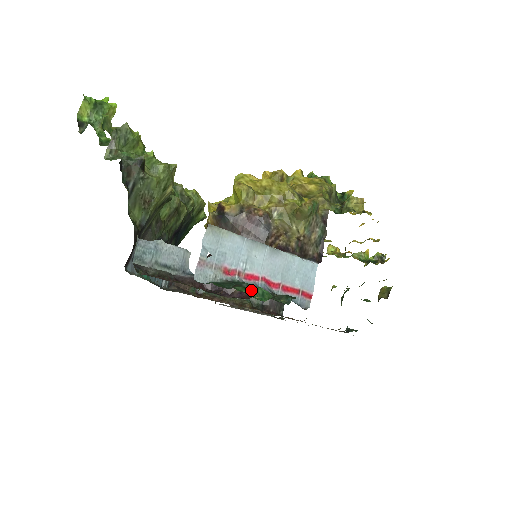
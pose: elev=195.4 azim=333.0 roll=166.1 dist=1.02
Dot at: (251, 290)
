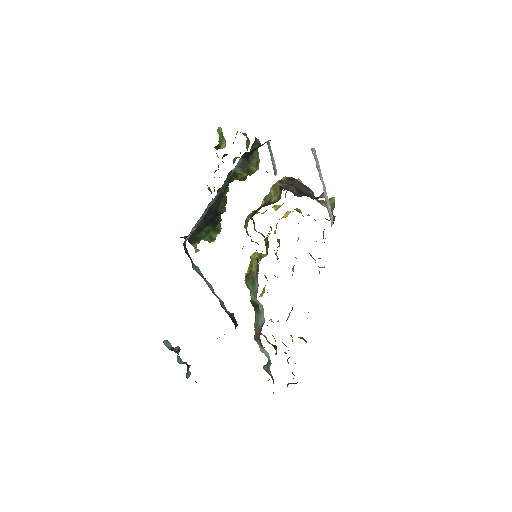
Dot at: occluded
